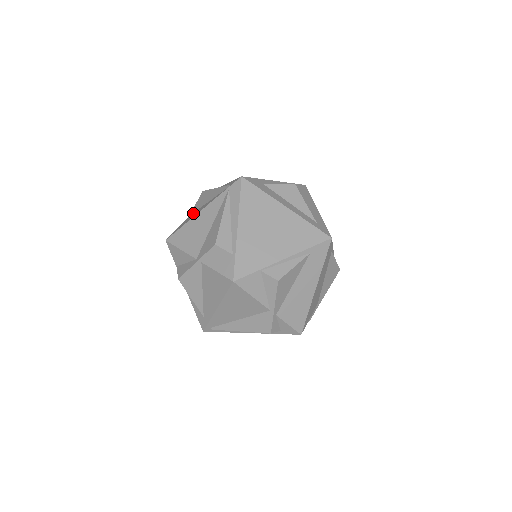
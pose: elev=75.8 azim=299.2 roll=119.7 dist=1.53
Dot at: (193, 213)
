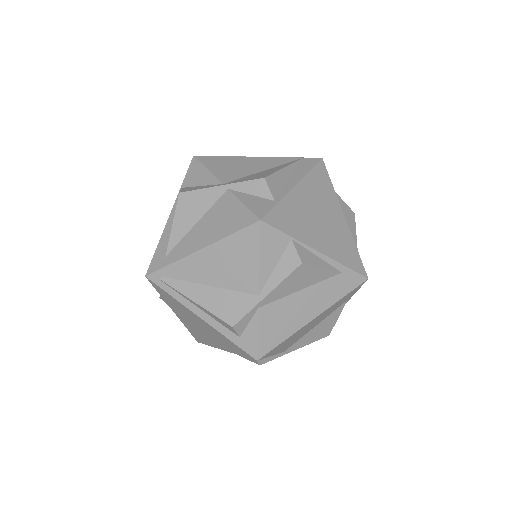
Dot at: occluded
